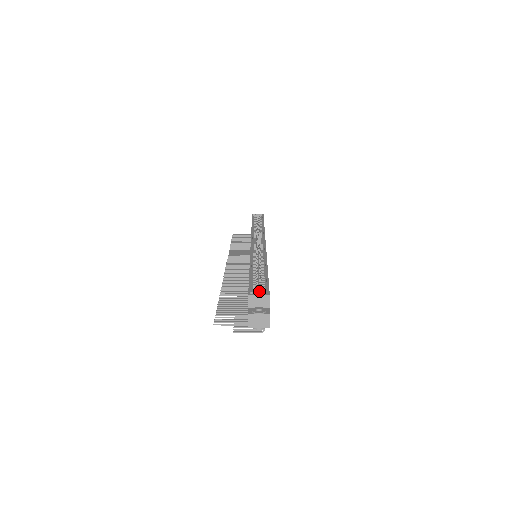
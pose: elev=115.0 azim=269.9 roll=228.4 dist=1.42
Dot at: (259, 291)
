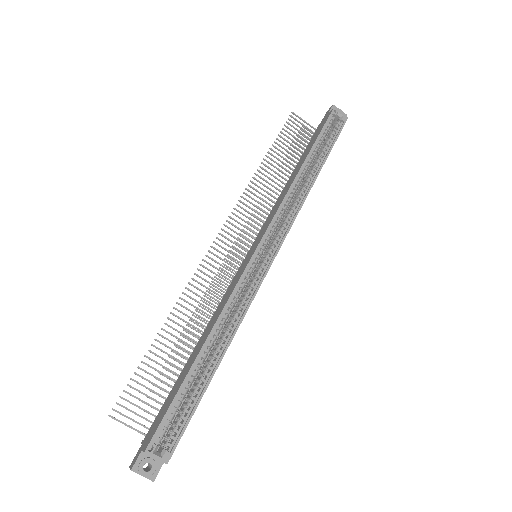
Dot at: (175, 419)
